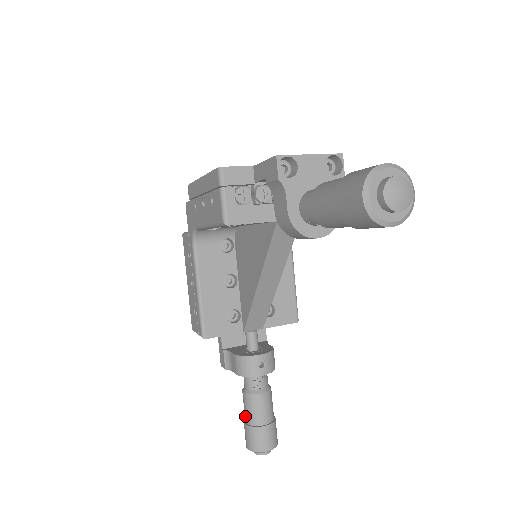
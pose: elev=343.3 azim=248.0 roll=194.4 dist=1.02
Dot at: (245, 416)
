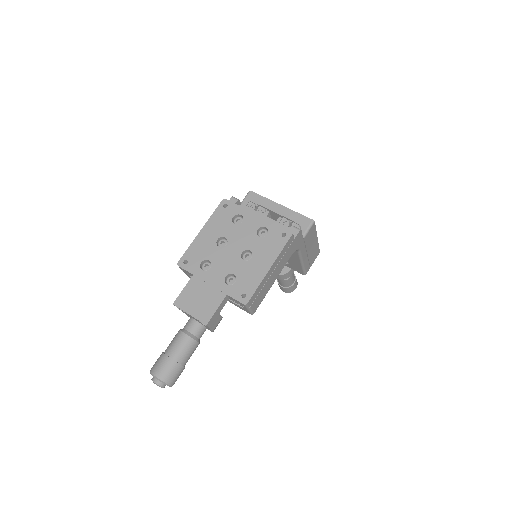
Dot at: occluded
